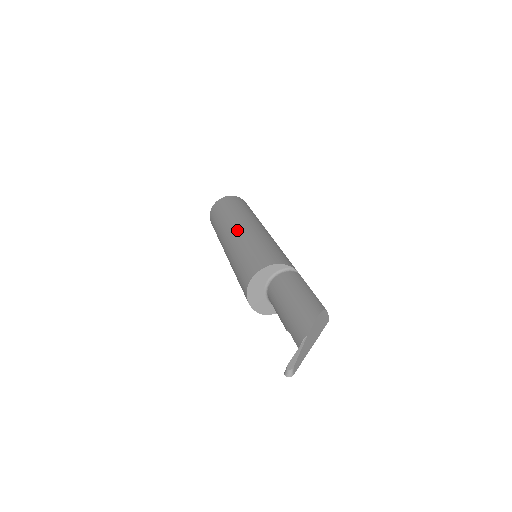
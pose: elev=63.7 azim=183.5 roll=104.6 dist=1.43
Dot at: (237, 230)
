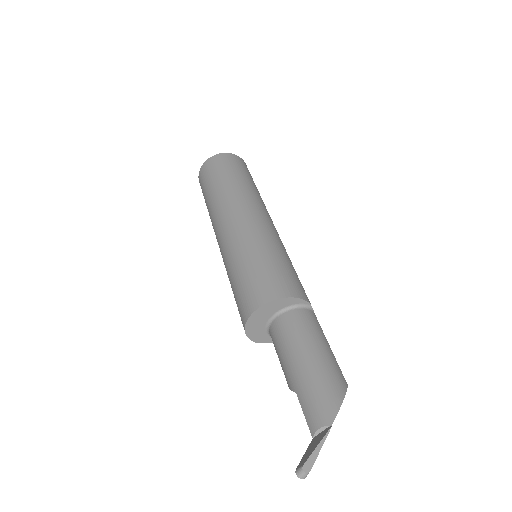
Dot at: (244, 217)
